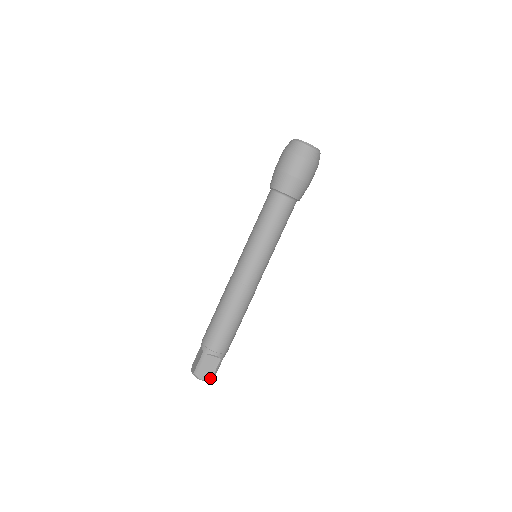
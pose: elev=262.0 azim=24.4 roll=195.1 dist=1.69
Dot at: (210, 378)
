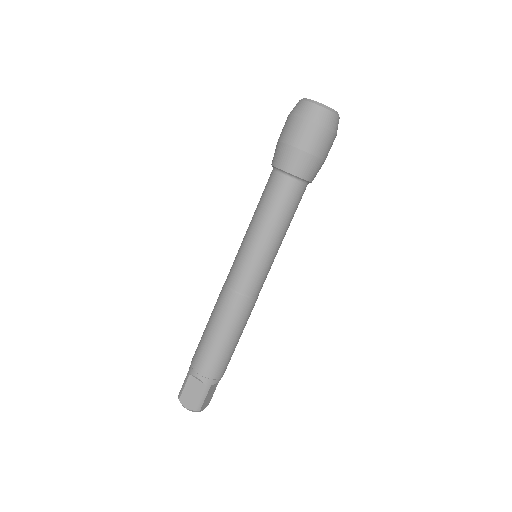
Dot at: occluded
